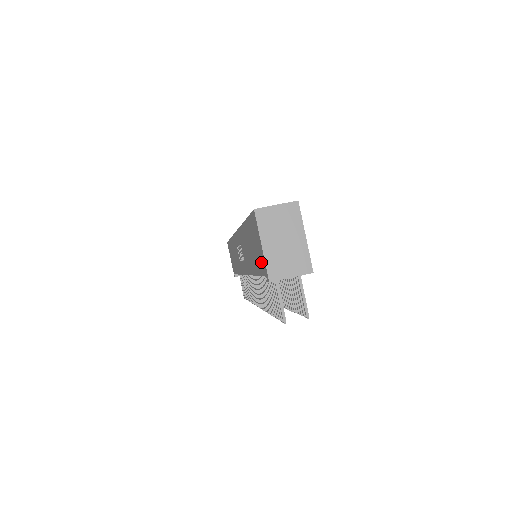
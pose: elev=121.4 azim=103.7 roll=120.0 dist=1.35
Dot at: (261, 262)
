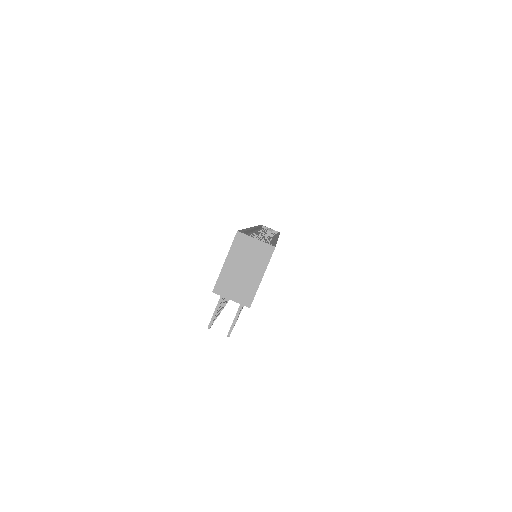
Dot at: occluded
